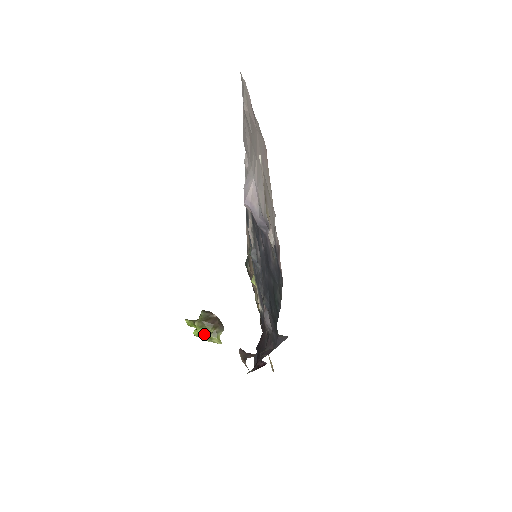
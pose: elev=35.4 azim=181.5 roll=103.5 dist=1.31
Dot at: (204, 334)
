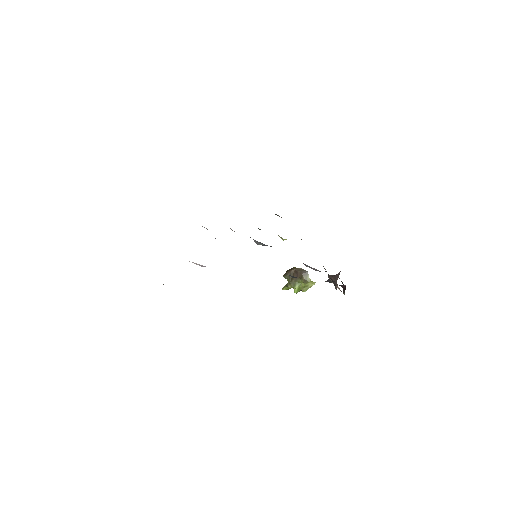
Dot at: (301, 287)
